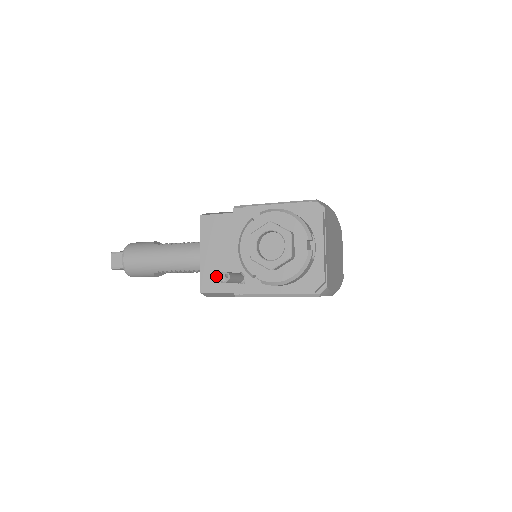
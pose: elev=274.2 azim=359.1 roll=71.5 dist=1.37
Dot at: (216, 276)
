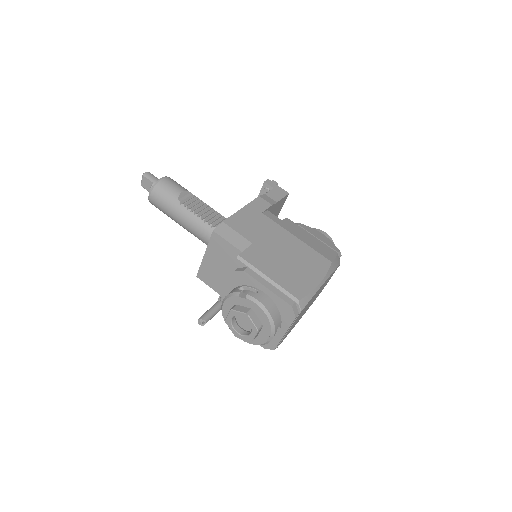
Dot at: (211, 276)
